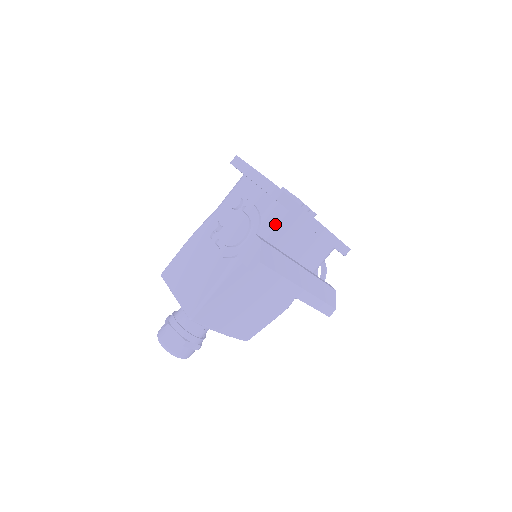
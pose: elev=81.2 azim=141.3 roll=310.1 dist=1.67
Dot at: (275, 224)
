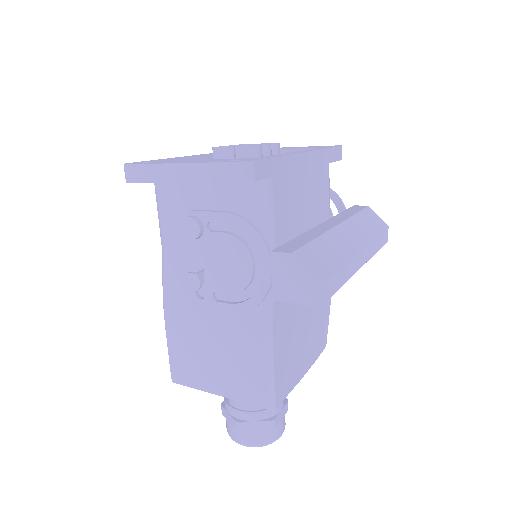
Dot at: (270, 210)
